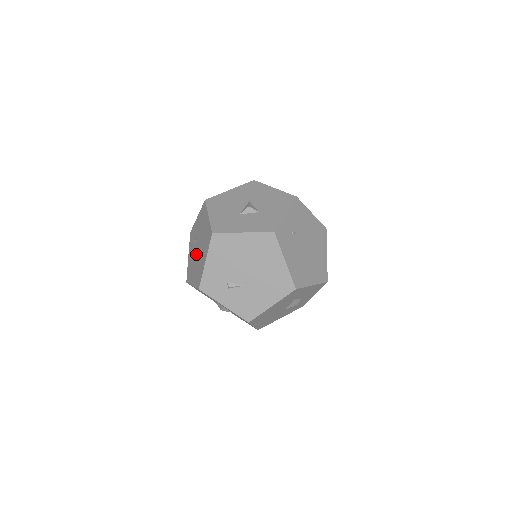
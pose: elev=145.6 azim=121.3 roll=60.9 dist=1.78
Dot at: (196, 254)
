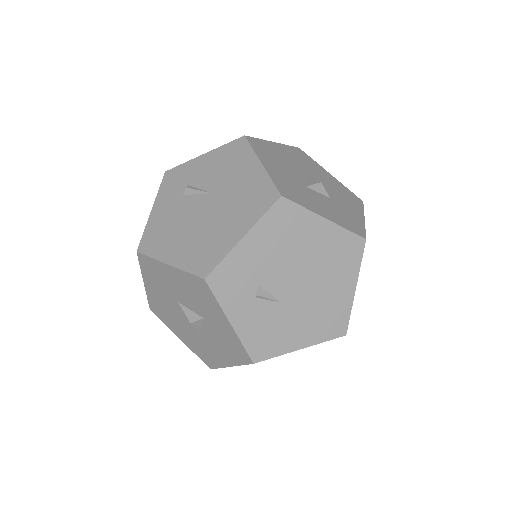
Dot at: (195, 213)
